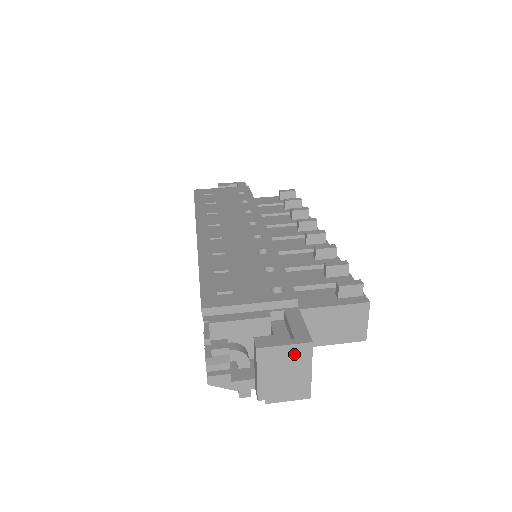
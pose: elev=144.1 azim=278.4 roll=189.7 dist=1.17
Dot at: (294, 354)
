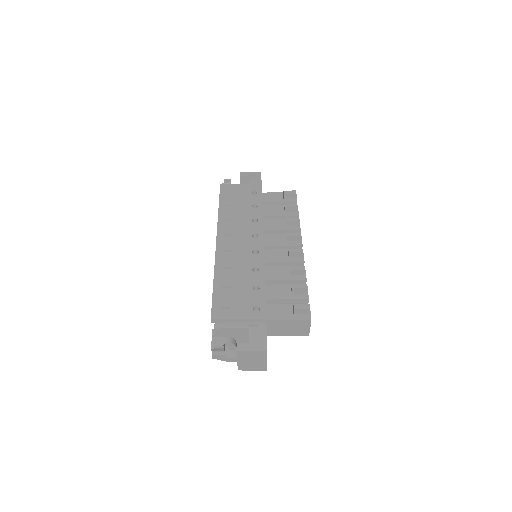
Dot at: (257, 355)
